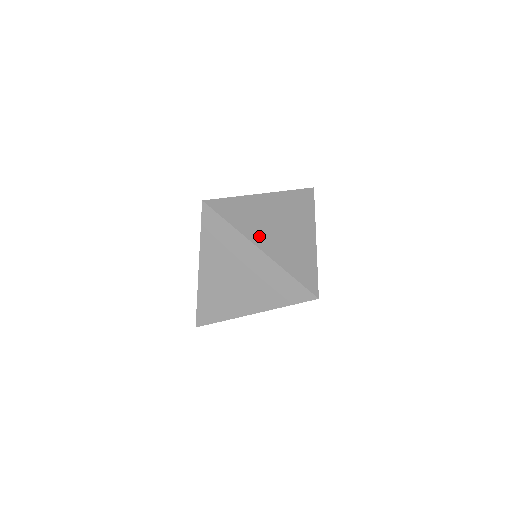
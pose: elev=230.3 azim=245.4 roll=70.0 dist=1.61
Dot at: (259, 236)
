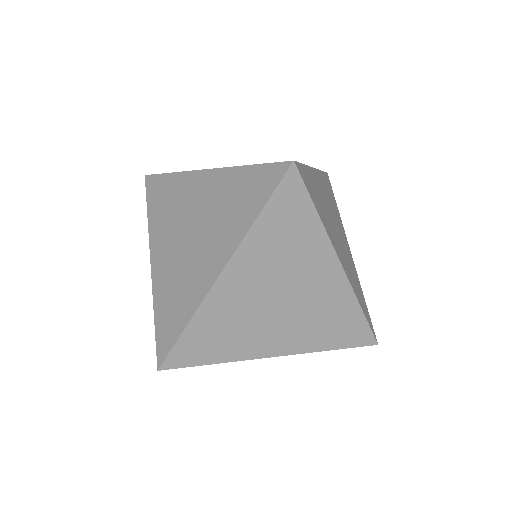
Dot at: (261, 343)
